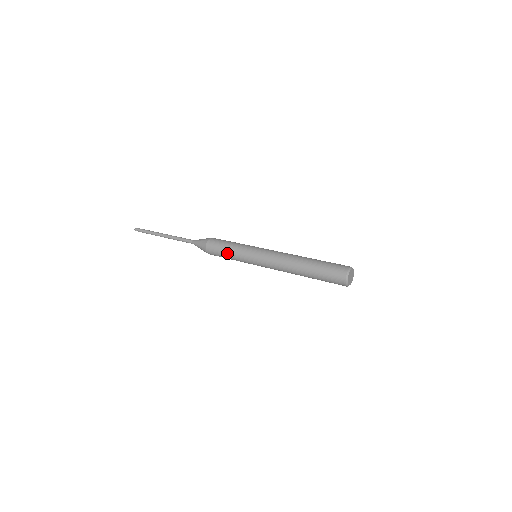
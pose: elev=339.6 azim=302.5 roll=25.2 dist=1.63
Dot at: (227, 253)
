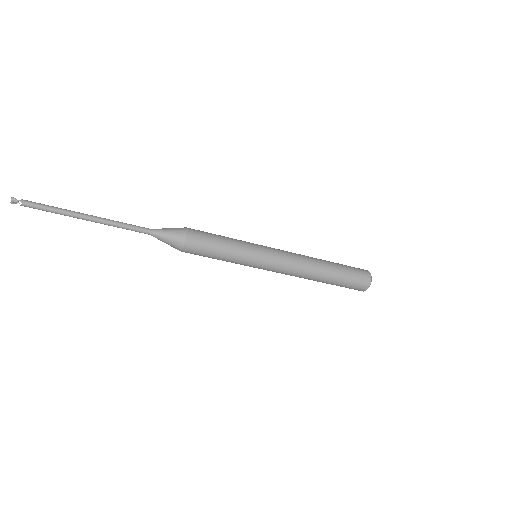
Dot at: (224, 237)
